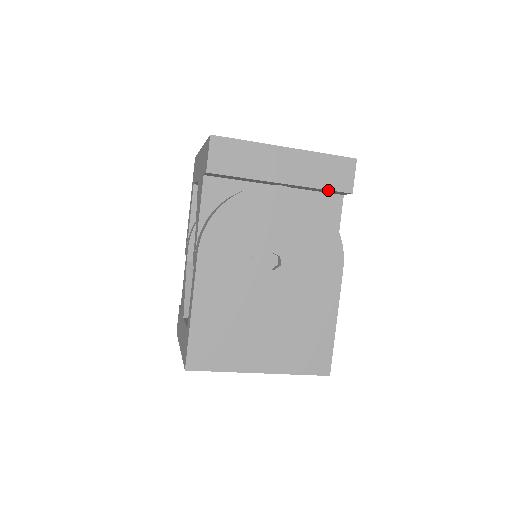
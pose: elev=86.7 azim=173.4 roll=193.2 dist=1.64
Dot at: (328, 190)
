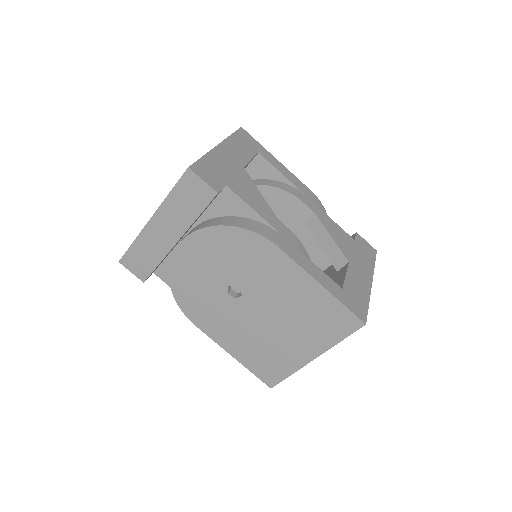
Dot at: (203, 210)
